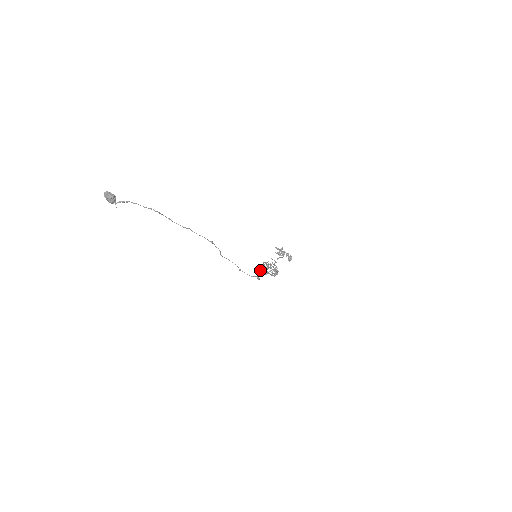
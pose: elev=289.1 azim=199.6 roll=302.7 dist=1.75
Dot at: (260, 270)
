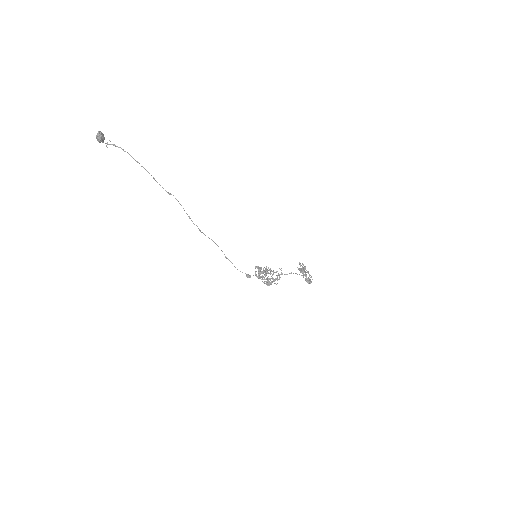
Dot at: (256, 271)
